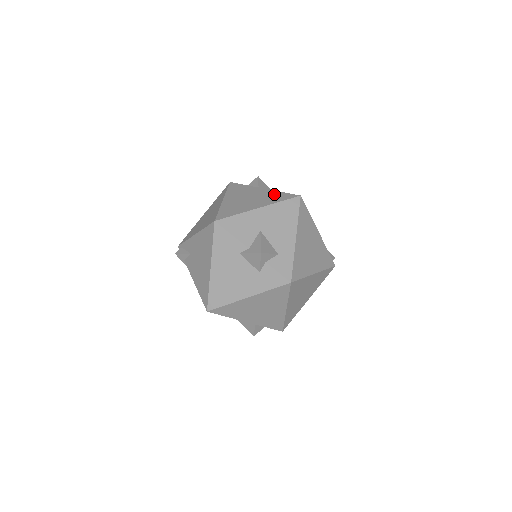
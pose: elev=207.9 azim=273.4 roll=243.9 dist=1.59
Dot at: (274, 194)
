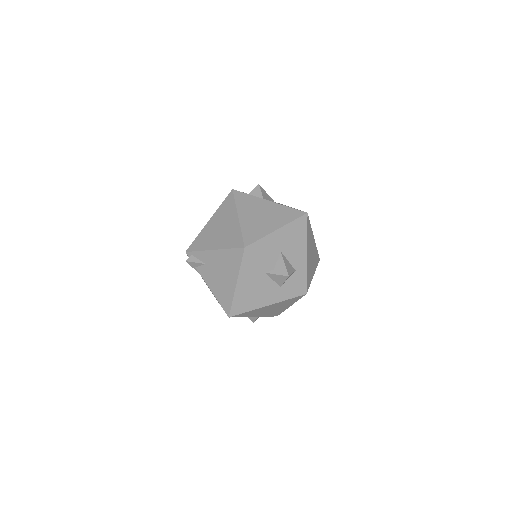
Dot at: (283, 210)
